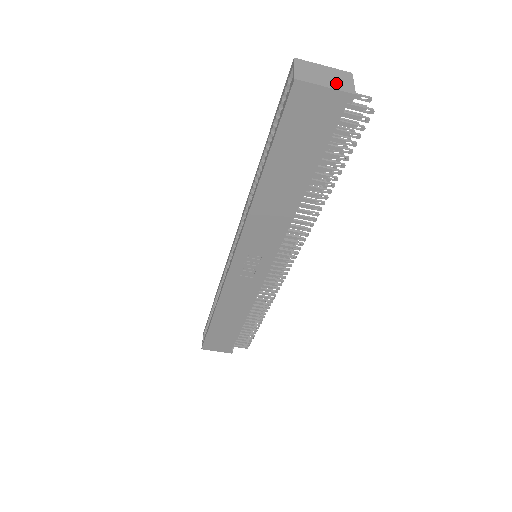
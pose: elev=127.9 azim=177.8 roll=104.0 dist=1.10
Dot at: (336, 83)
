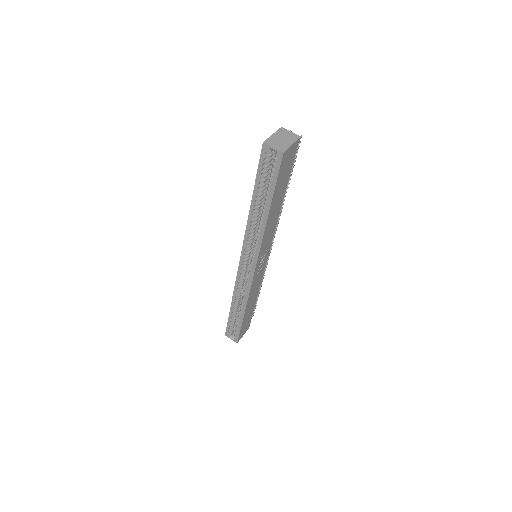
Dot at: (290, 138)
